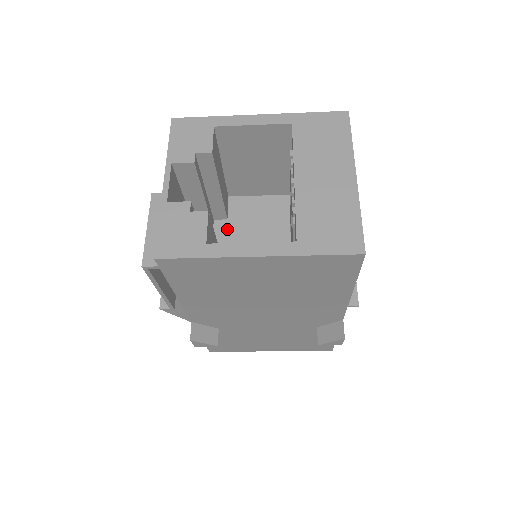
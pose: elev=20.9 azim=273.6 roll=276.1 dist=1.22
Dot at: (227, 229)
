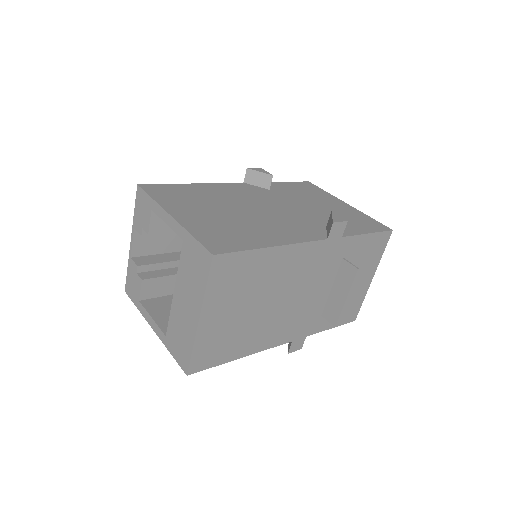
Dot at: occluded
